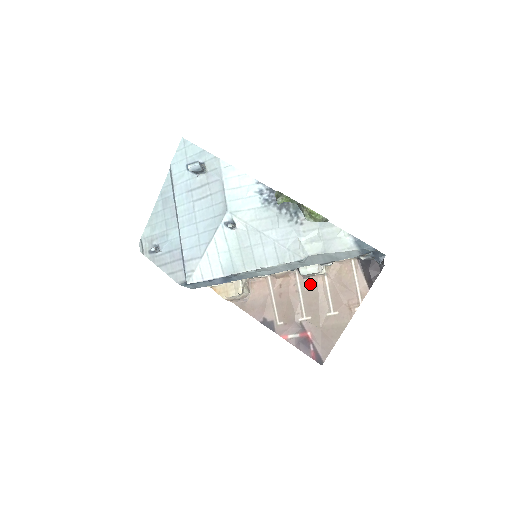
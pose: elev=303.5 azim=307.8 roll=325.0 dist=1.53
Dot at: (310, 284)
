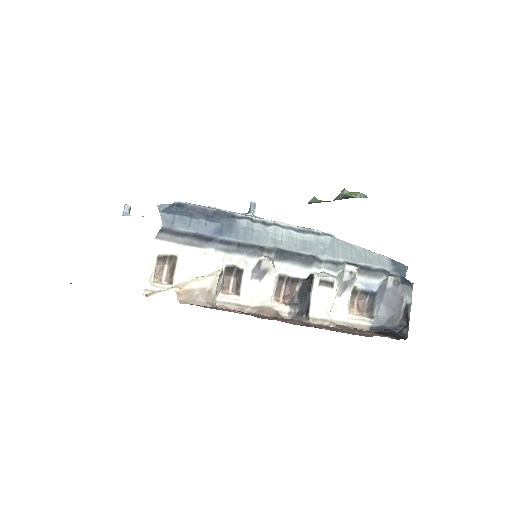
Dot at: occluded
